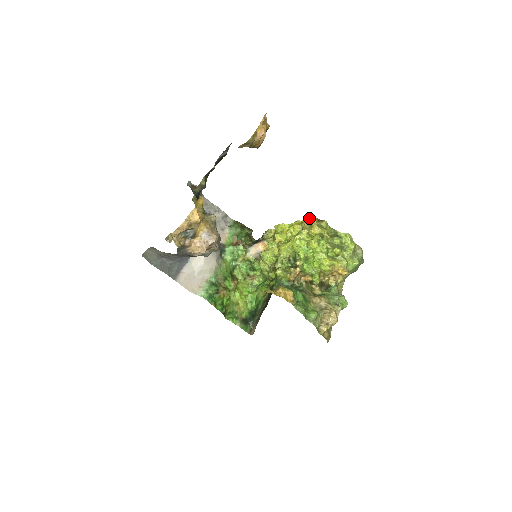
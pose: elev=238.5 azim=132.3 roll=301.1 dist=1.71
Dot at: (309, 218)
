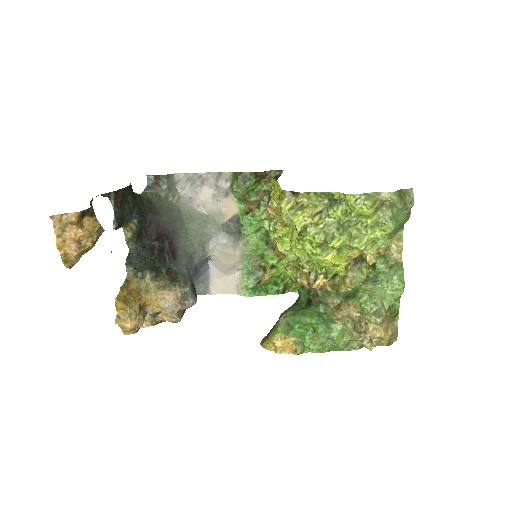
Dot at: (281, 190)
